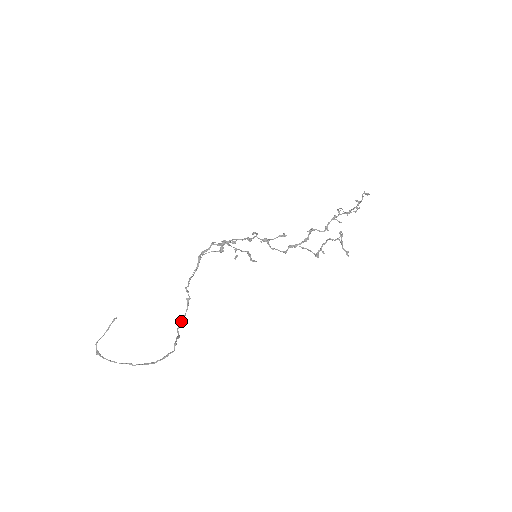
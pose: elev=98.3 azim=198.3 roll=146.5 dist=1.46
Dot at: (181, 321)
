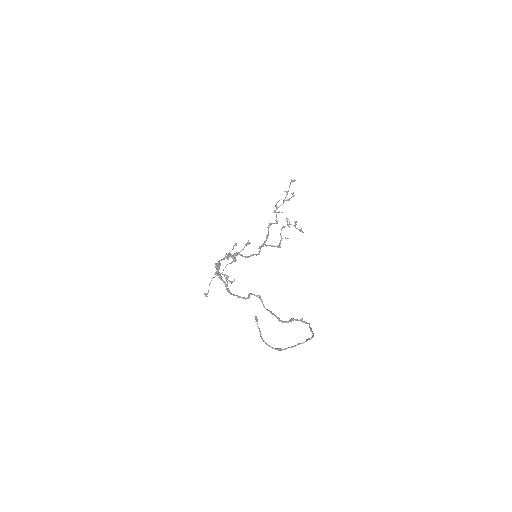
Dot at: (274, 314)
